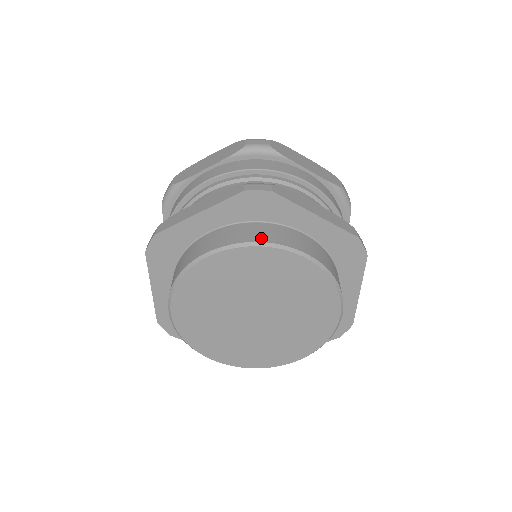
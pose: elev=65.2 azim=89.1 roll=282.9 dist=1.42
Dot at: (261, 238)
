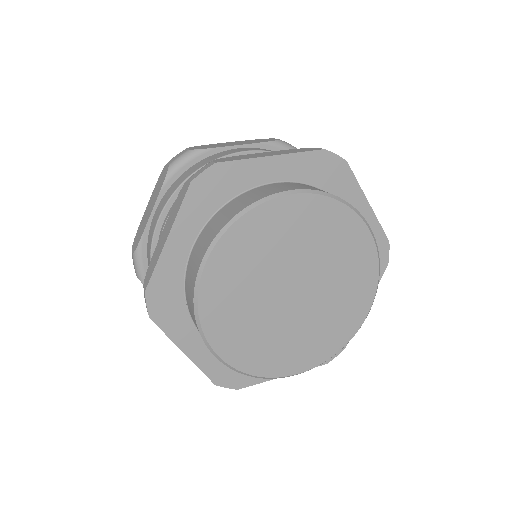
Dot at: (239, 208)
